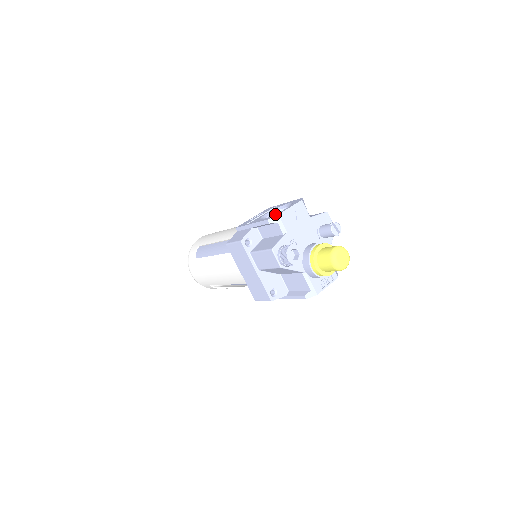
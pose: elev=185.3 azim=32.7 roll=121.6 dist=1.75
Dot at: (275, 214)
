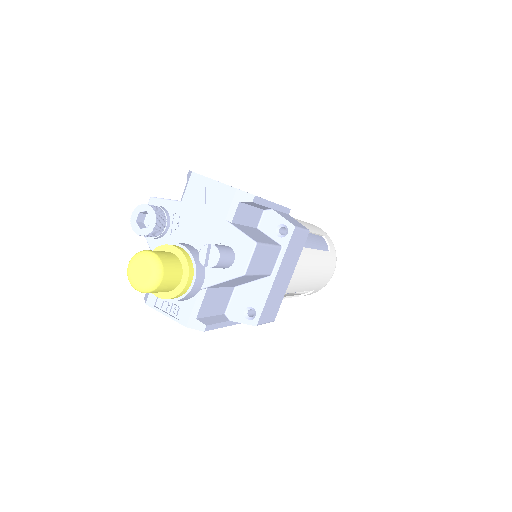
Dot at: occluded
